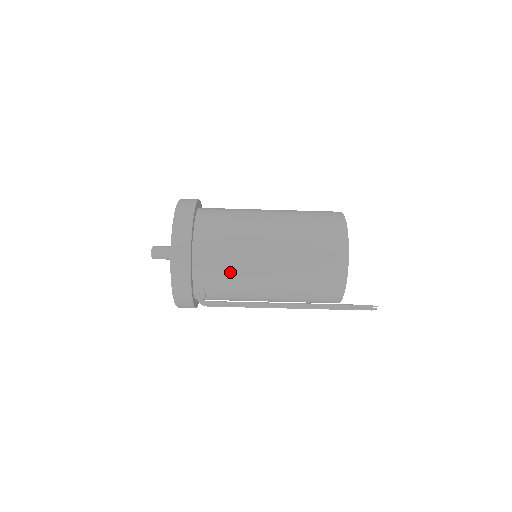
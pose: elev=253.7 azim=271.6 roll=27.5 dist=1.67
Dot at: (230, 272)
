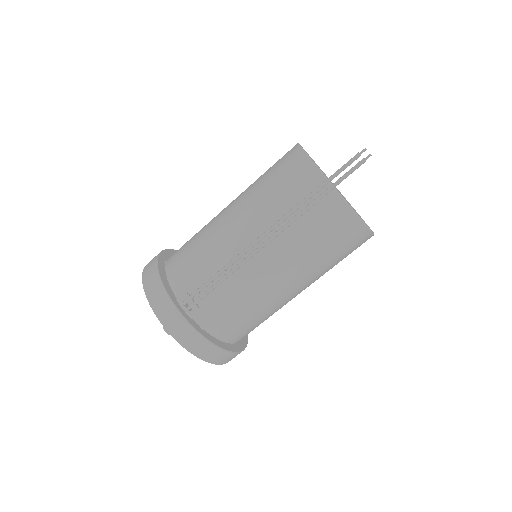
Dot at: (200, 253)
